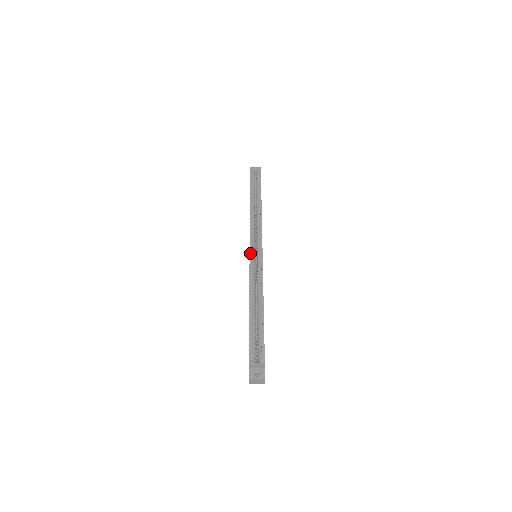
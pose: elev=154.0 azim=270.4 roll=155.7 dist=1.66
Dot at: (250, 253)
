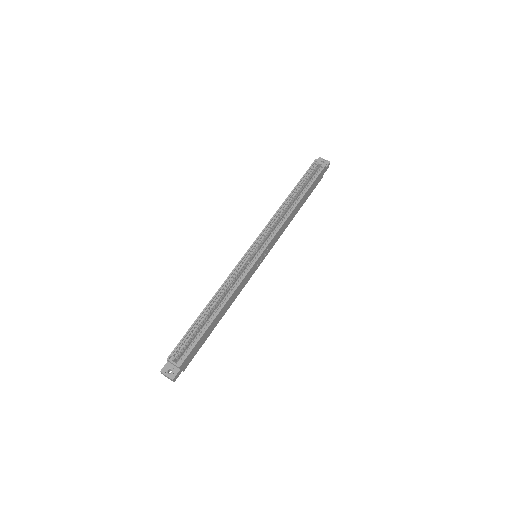
Dot at: (247, 252)
